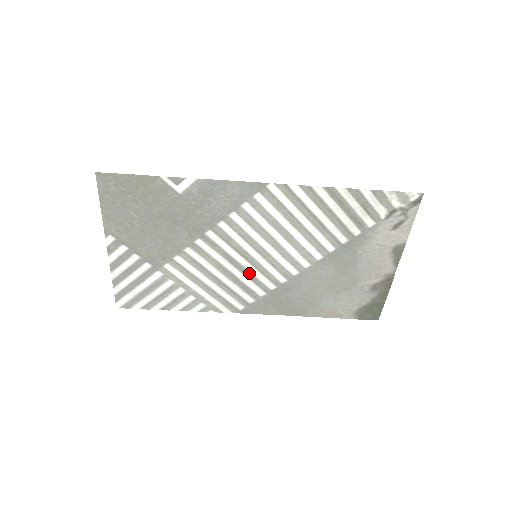
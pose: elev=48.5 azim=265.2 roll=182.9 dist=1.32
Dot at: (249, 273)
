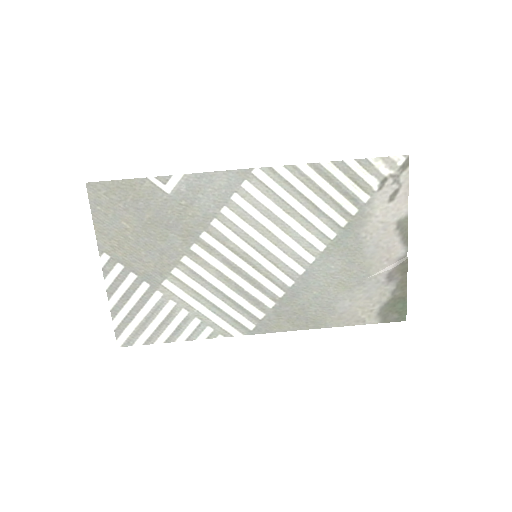
Dot at: (252, 279)
